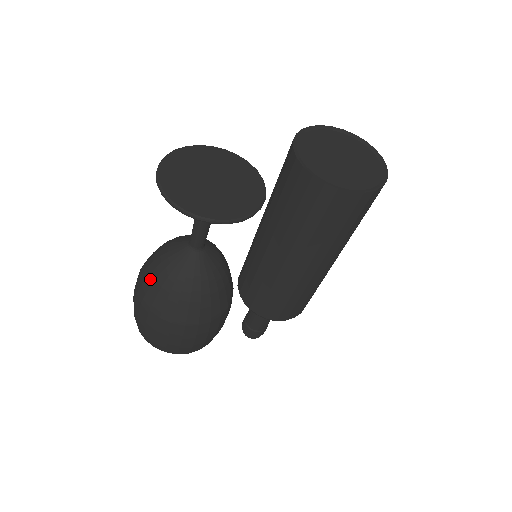
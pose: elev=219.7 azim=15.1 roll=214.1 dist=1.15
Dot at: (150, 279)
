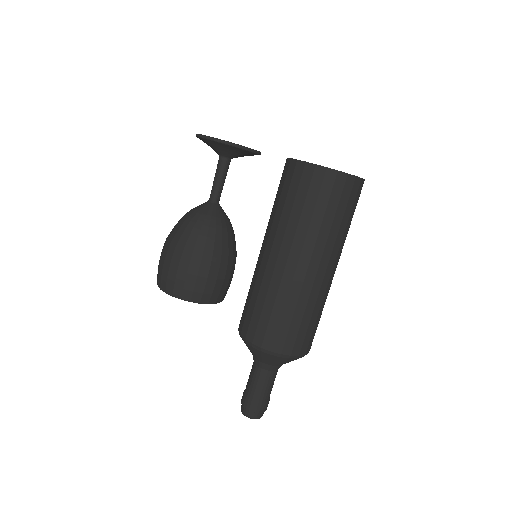
Dot at: occluded
